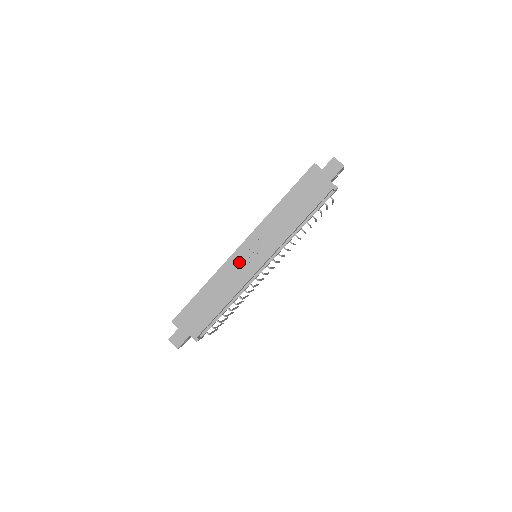
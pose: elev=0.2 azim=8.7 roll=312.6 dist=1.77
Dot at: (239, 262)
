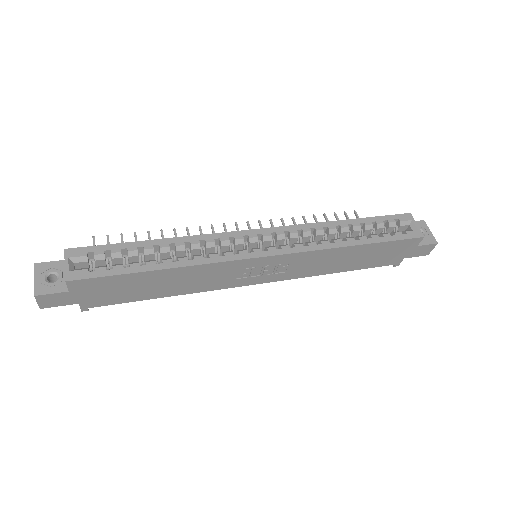
Dot at: (239, 269)
